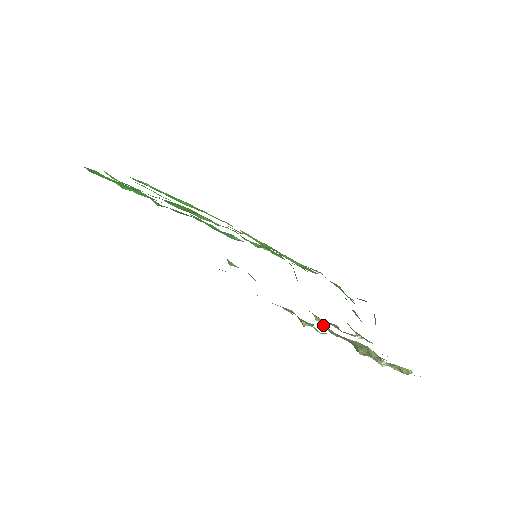
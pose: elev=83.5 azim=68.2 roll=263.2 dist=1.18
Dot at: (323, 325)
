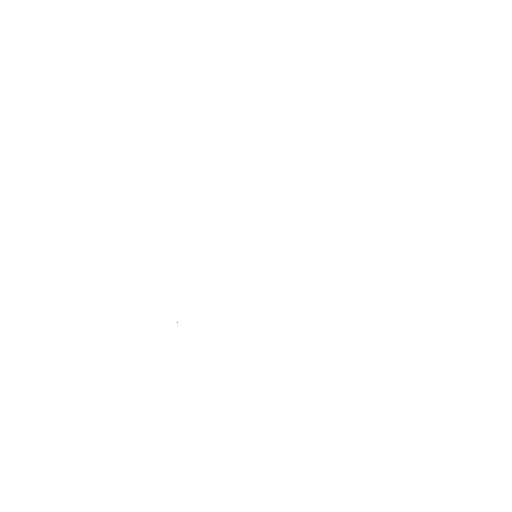
Dot at: occluded
